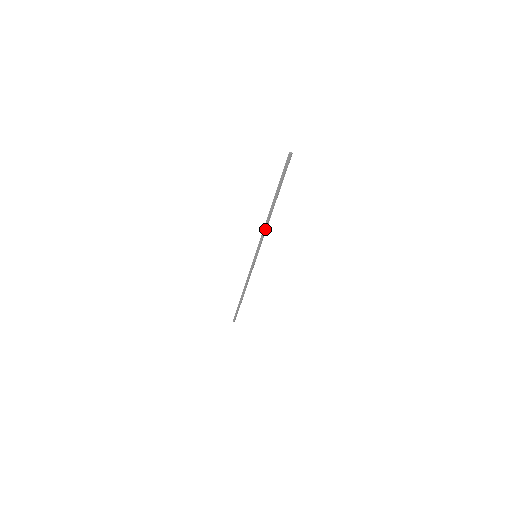
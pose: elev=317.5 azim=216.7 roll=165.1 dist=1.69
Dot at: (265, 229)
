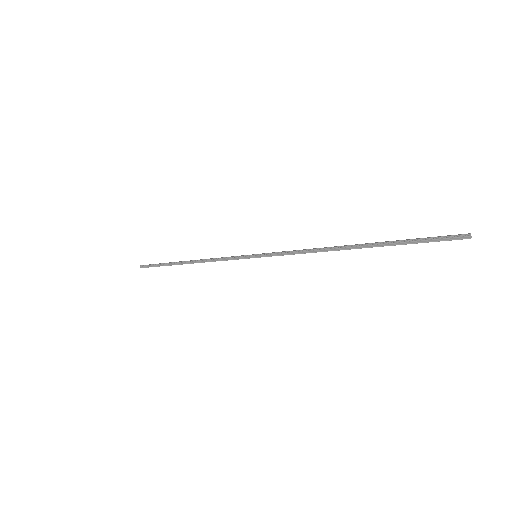
Dot at: occluded
